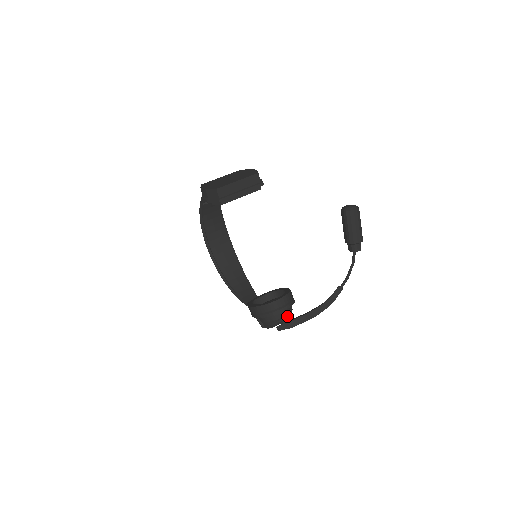
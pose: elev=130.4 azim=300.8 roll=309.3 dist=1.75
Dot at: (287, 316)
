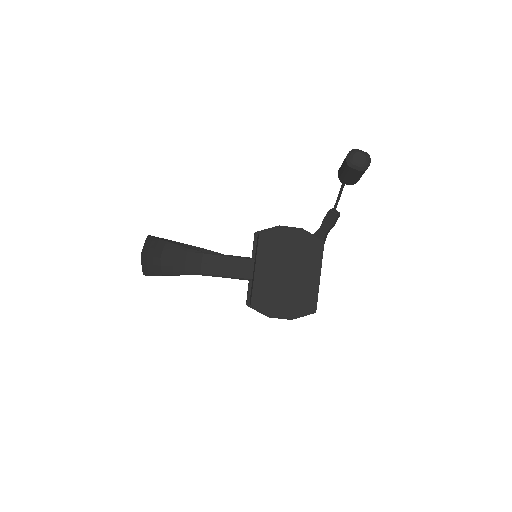
Dot at: occluded
